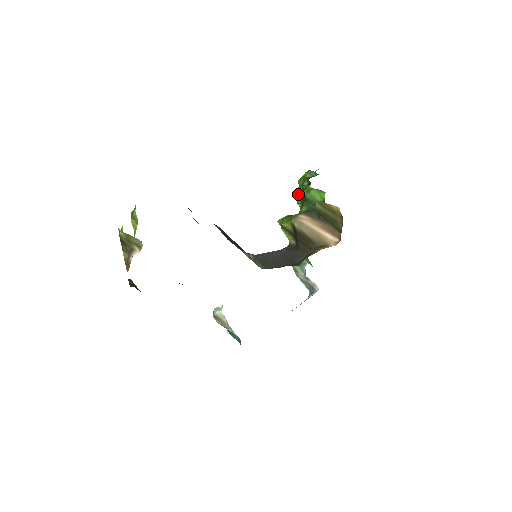
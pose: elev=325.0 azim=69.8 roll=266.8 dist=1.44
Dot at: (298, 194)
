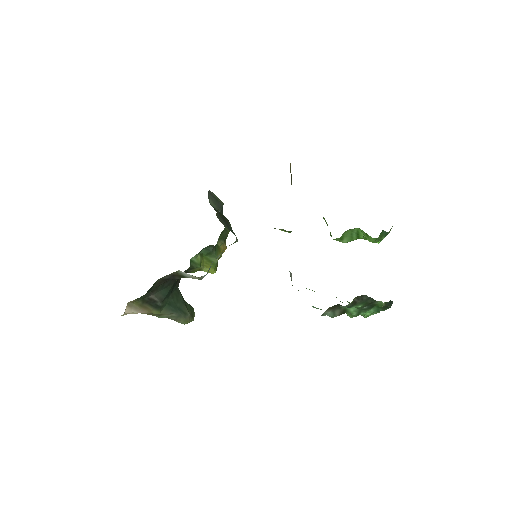
Dot at: occluded
